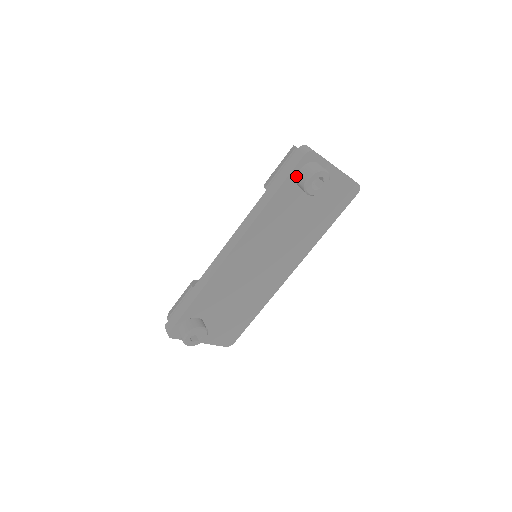
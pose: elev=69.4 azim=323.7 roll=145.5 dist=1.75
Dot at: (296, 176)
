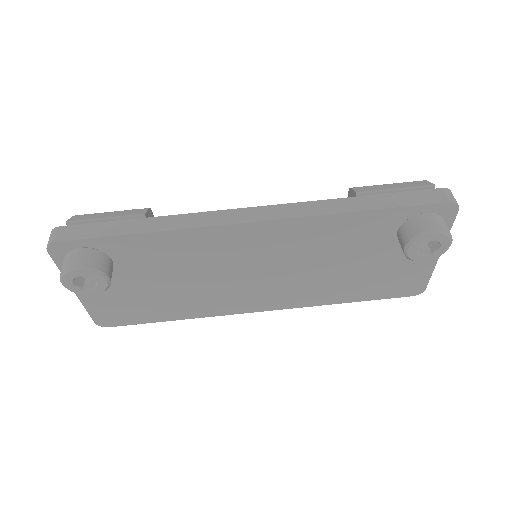
Dot at: (412, 215)
